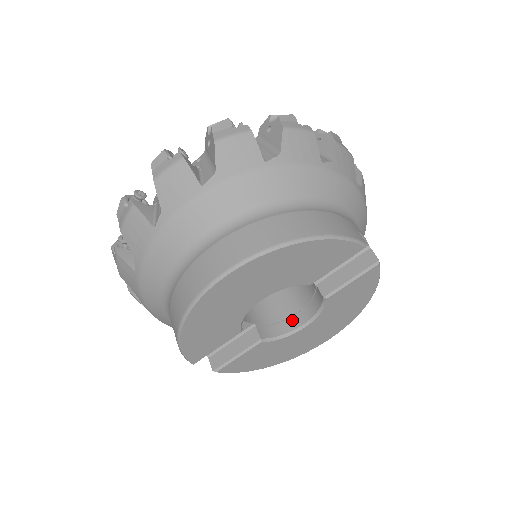
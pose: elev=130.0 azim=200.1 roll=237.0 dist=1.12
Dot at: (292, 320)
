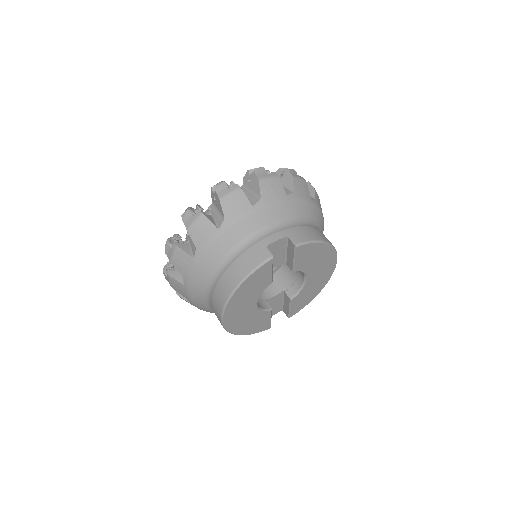
Dot at: (300, 277)
